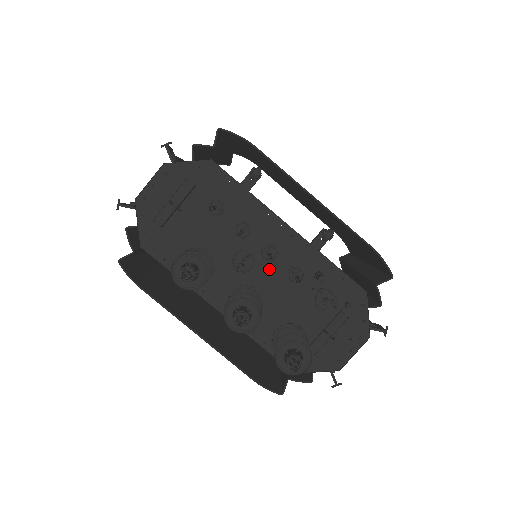
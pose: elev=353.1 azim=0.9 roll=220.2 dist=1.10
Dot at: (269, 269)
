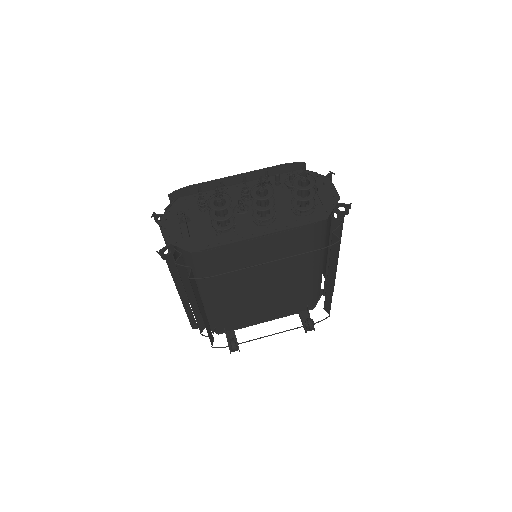
Dot at: occluded
